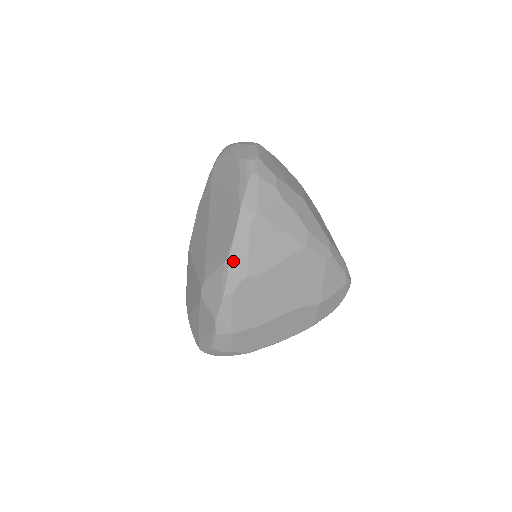
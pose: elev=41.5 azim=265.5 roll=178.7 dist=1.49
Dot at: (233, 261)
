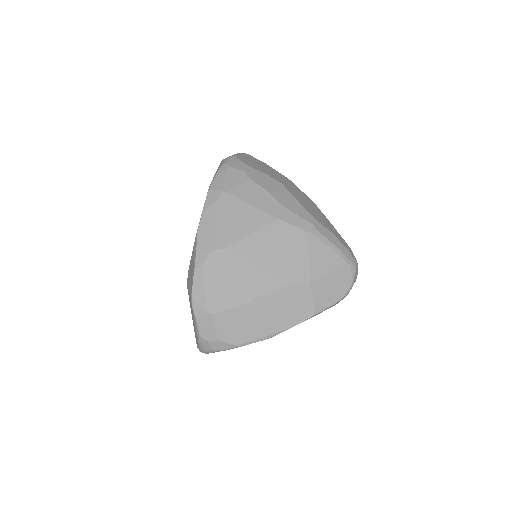
Dot at: (201, 236)
